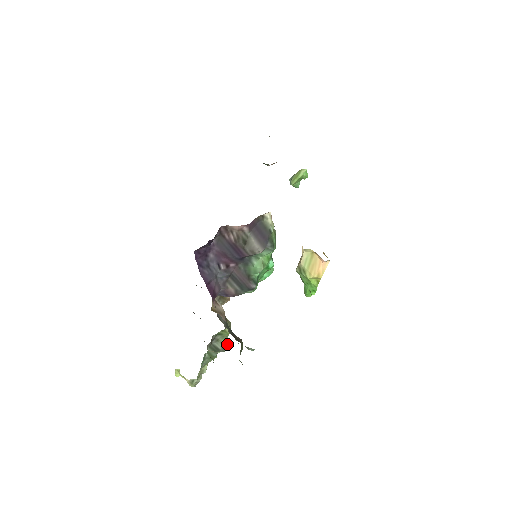
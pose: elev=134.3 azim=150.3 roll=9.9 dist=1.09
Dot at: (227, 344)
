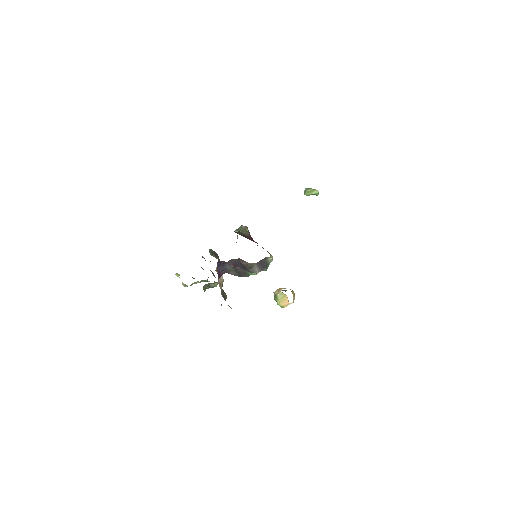
Dot at: occluded
